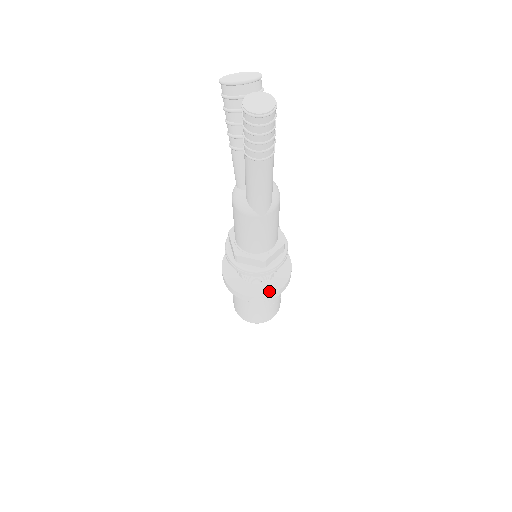
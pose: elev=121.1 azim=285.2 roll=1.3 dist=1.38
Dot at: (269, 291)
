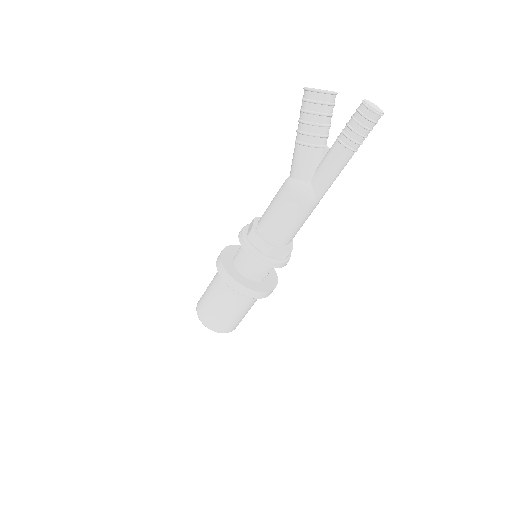
Dot at: (272, 285)
